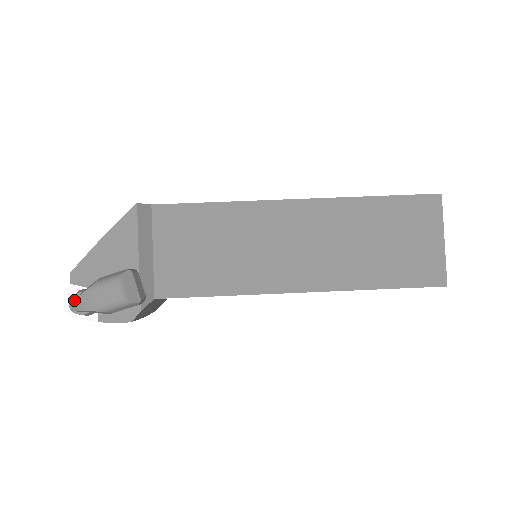
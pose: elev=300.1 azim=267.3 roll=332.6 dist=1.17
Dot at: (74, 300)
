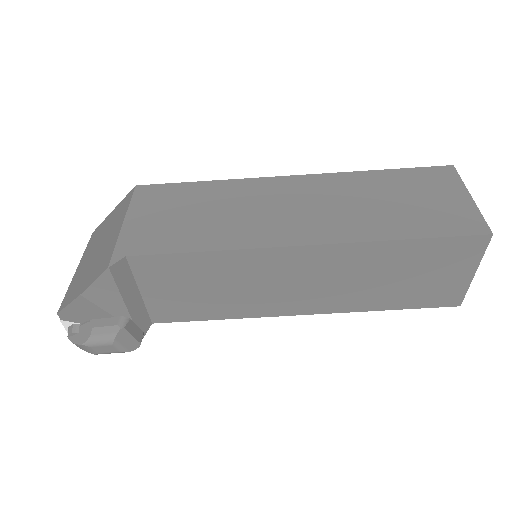
Dot at: (73, 343)
